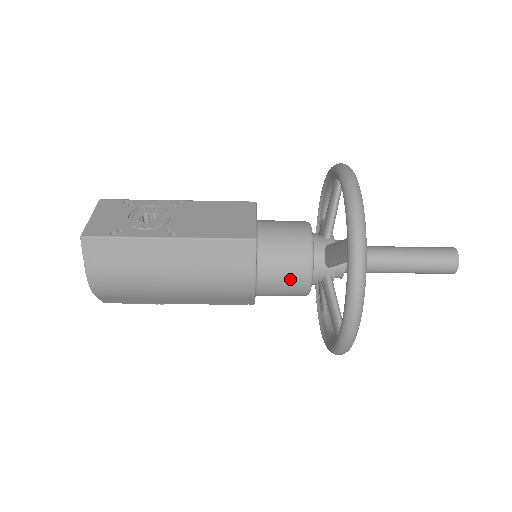
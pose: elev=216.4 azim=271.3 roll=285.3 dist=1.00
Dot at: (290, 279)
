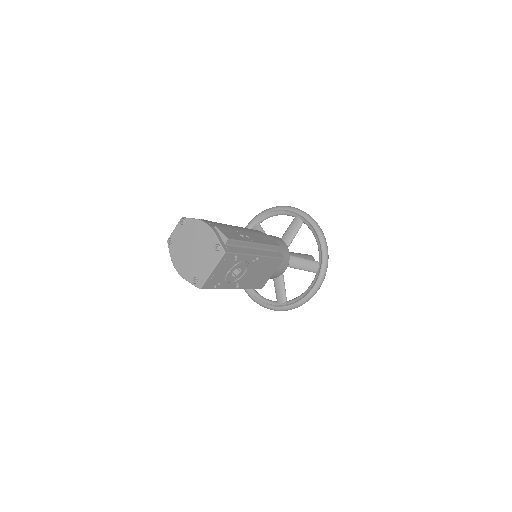
Dot at: occluded
